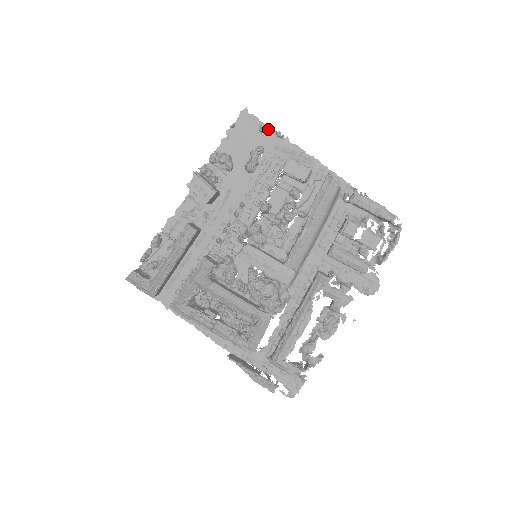
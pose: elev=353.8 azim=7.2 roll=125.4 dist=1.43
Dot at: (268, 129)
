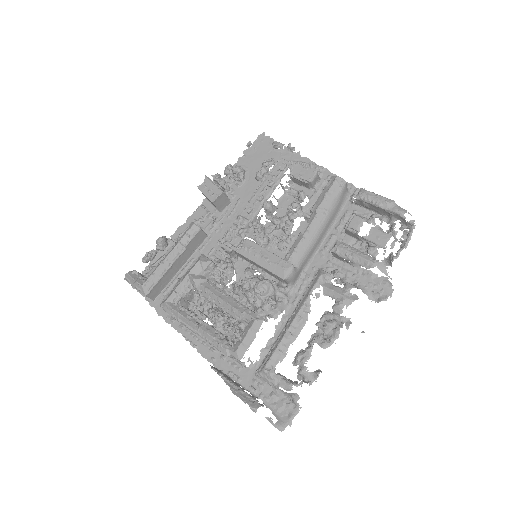
Dot at: (281, 144)
